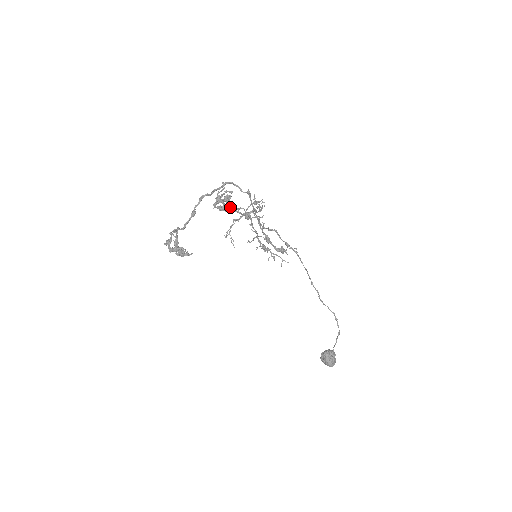
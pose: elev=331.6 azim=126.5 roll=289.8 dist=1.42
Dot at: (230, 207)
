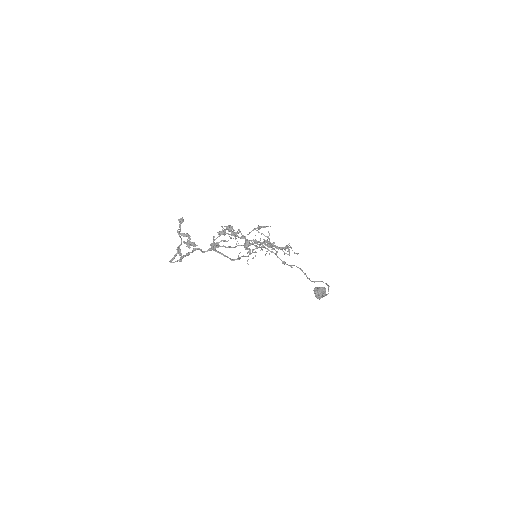
Dot at: (226, 247)
